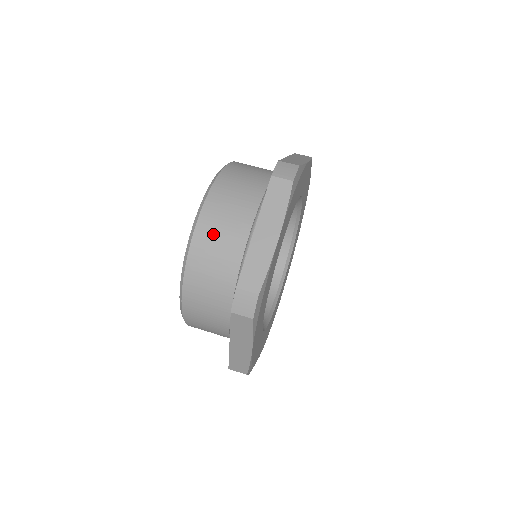
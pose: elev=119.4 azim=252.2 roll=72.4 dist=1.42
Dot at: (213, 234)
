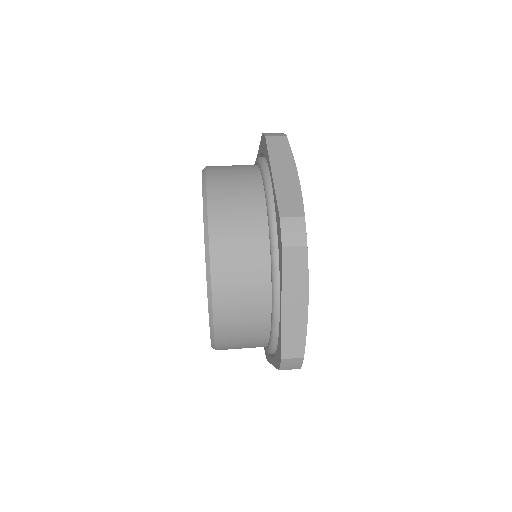
Dot at: (228, 199)
